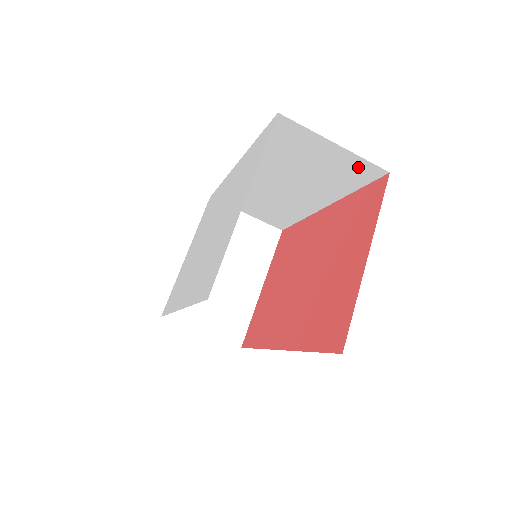
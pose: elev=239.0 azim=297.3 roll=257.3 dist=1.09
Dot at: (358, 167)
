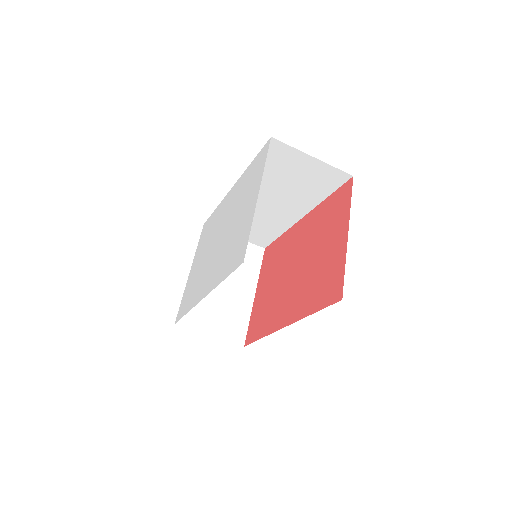
Dot at: (330, 175)
